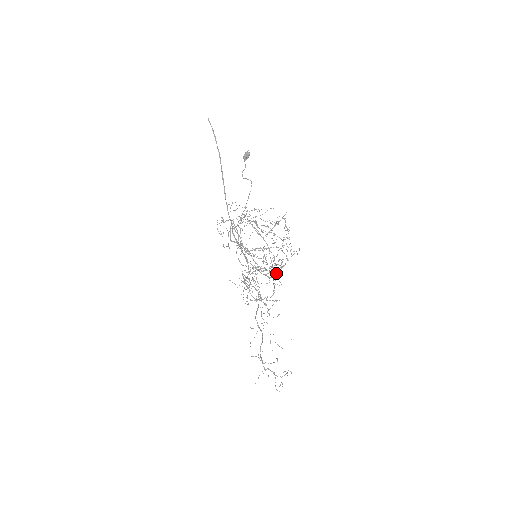
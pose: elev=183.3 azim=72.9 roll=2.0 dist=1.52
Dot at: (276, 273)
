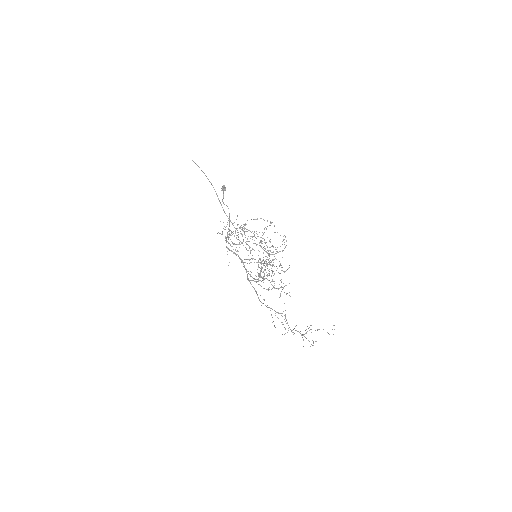
Dot at: occluded
